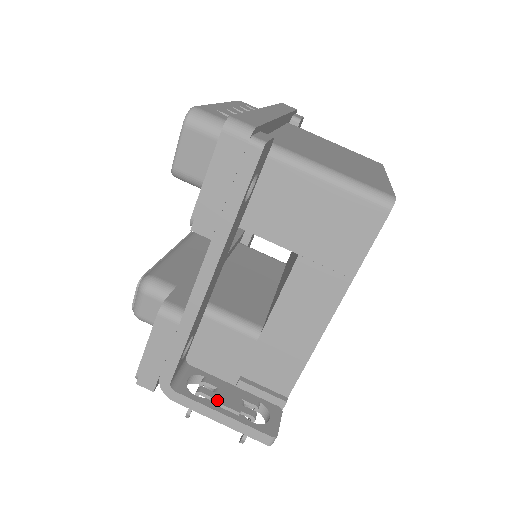
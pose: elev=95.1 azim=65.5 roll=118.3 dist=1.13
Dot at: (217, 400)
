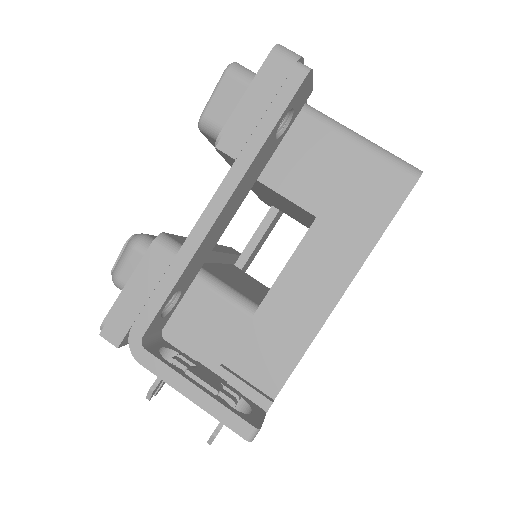
Dot at: (193, 372)
